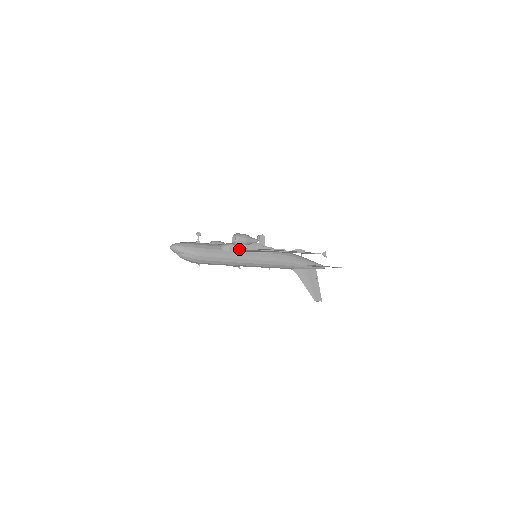
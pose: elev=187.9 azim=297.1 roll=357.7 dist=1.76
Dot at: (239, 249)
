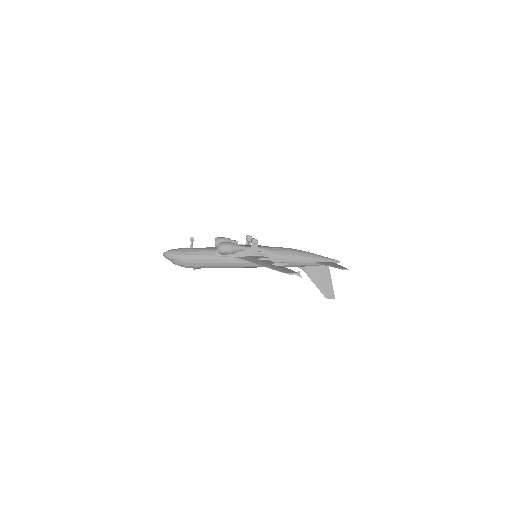
Dot at: occluded
